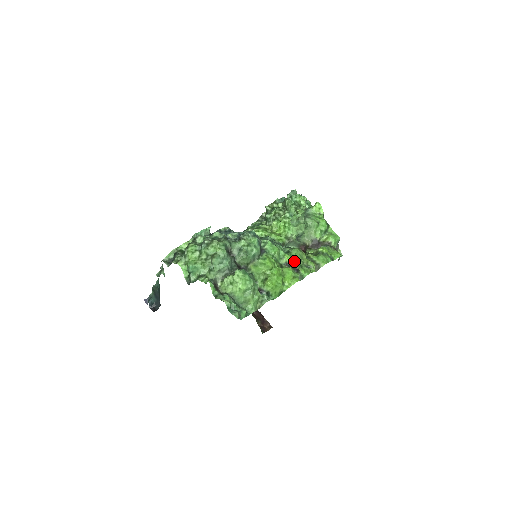
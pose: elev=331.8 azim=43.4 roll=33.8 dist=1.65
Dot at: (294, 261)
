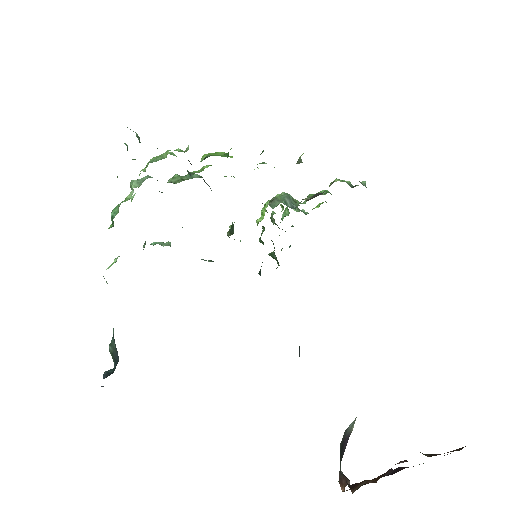
Dot at: occluded
